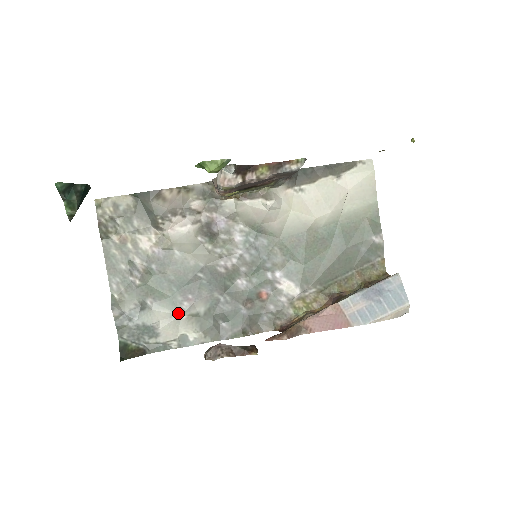
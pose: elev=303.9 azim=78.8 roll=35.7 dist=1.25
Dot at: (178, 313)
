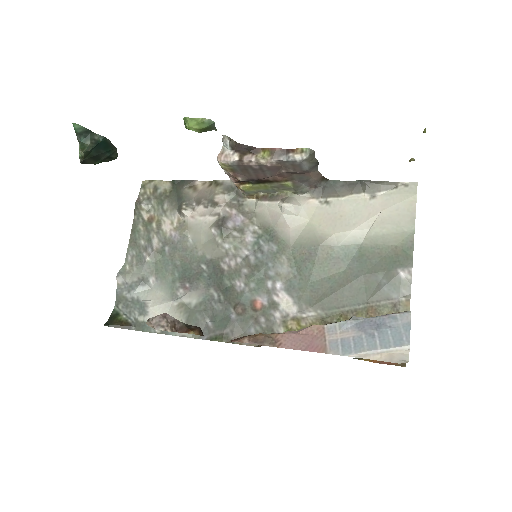
Dot at: (171, 298)
